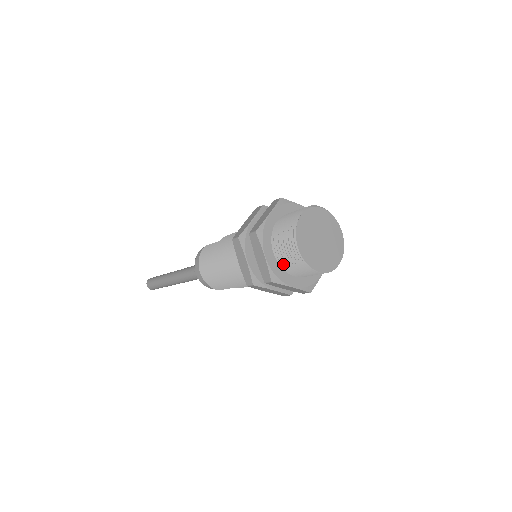
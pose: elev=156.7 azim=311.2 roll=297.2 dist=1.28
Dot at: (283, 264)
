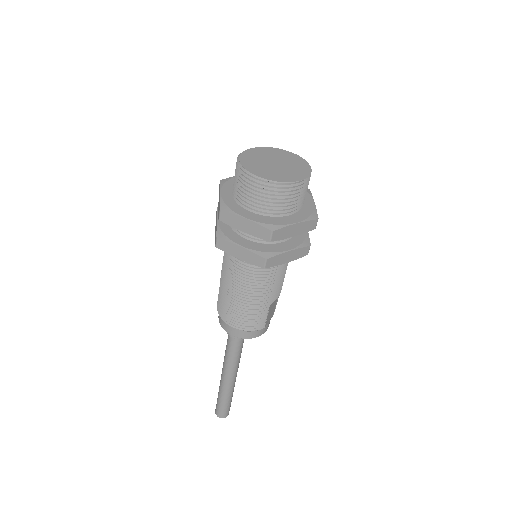
Dot at: (268, 211)
